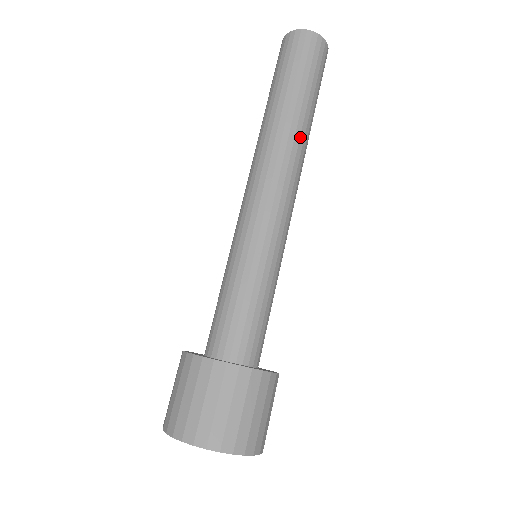
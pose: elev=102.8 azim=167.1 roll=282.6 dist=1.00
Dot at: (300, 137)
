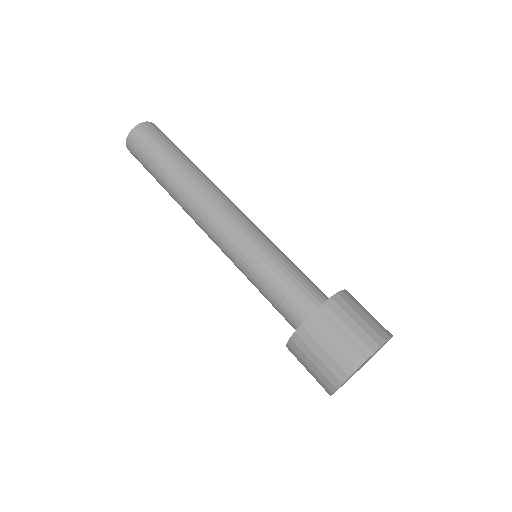
Dot at: occluded
